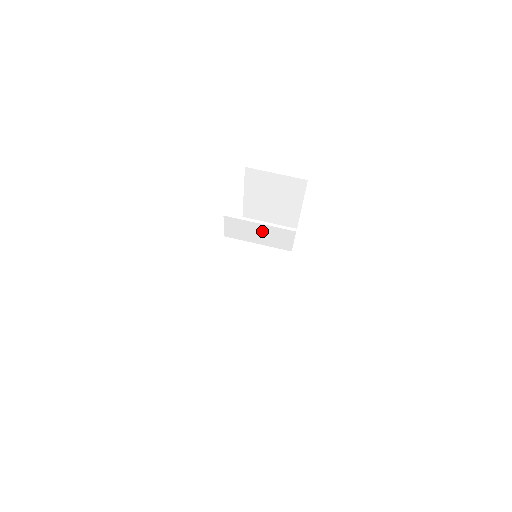
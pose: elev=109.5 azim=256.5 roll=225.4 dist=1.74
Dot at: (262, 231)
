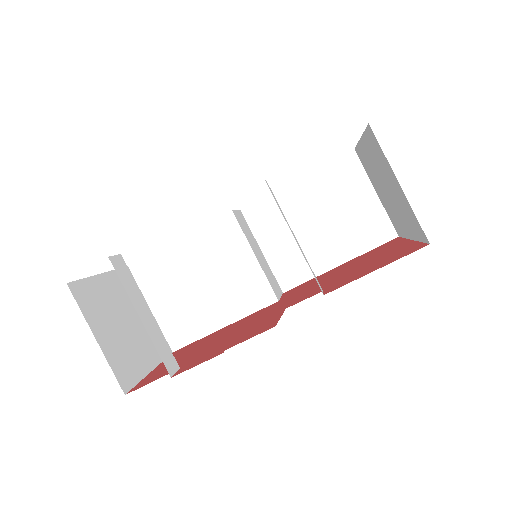
Dot at: occluded
